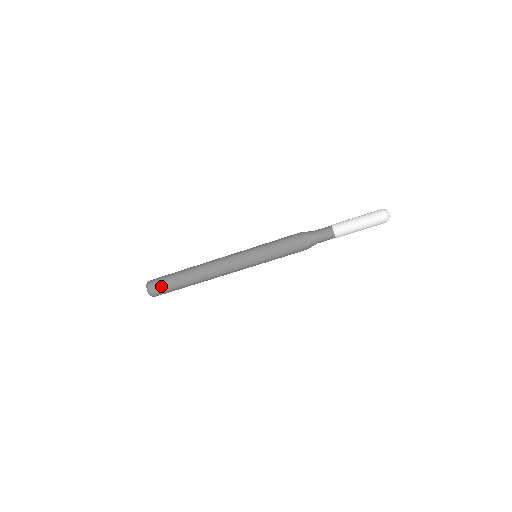
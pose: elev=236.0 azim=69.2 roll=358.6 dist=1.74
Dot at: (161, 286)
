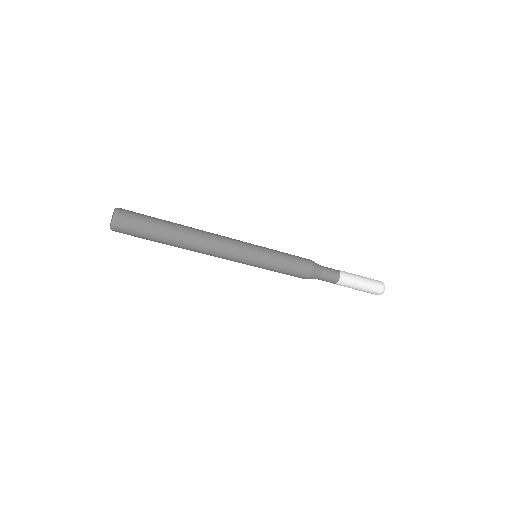
Dot at: occluded
